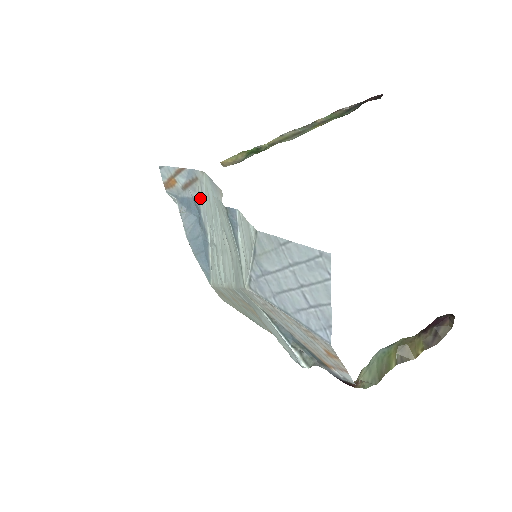
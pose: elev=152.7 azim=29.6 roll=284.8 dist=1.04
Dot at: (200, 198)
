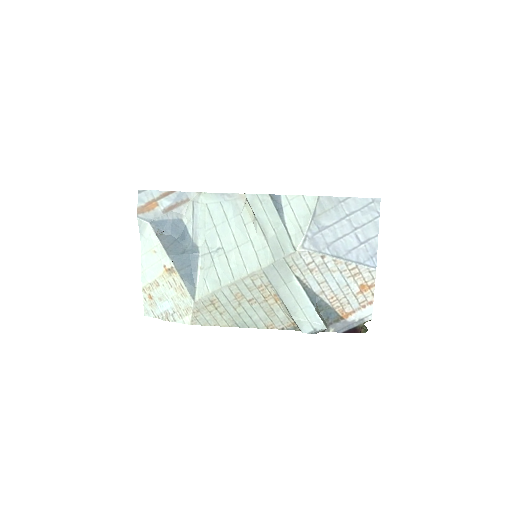
Dot at: (189, 217)
